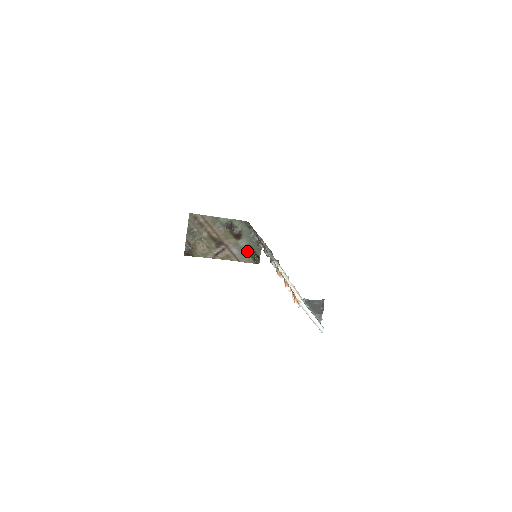
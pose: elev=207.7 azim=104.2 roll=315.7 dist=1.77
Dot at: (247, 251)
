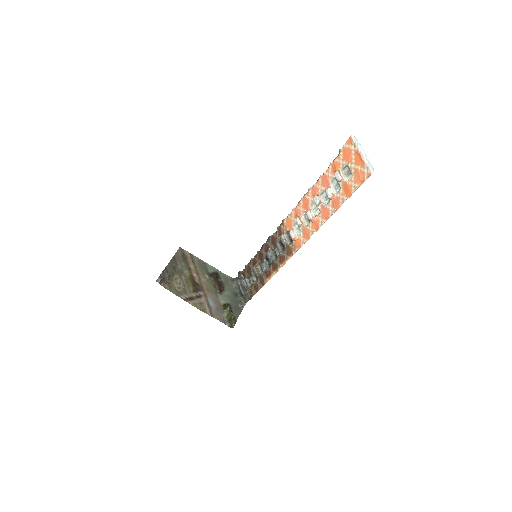
Dot at: (225, 308)
